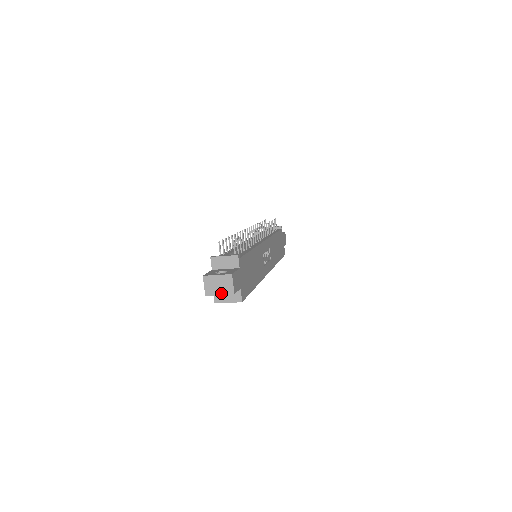
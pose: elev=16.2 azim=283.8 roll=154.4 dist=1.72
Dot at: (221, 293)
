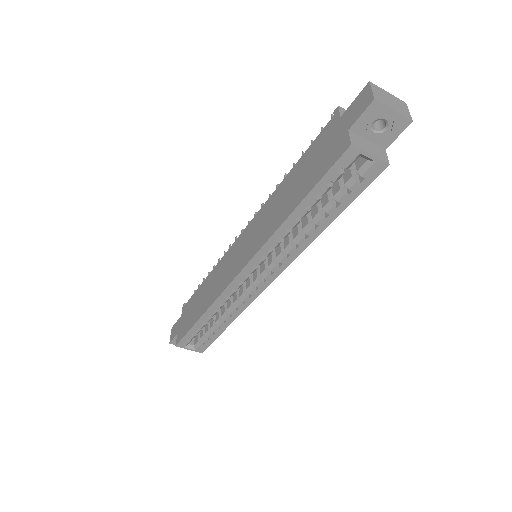
Dot at: (395, 110)
